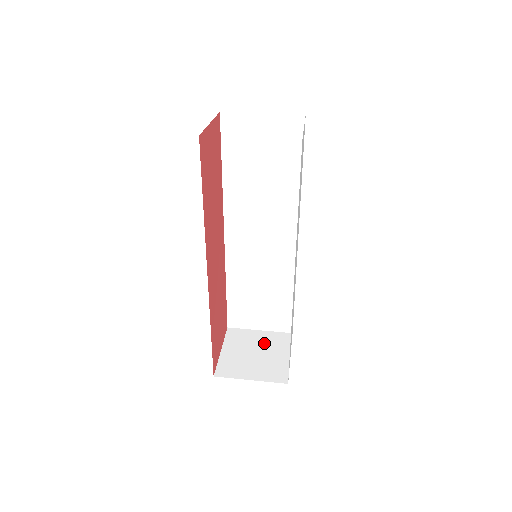
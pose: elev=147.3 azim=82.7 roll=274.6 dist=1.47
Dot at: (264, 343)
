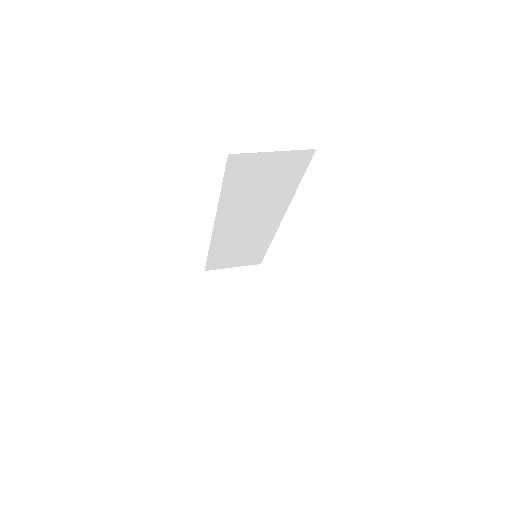
Dot at: (242, 282)
